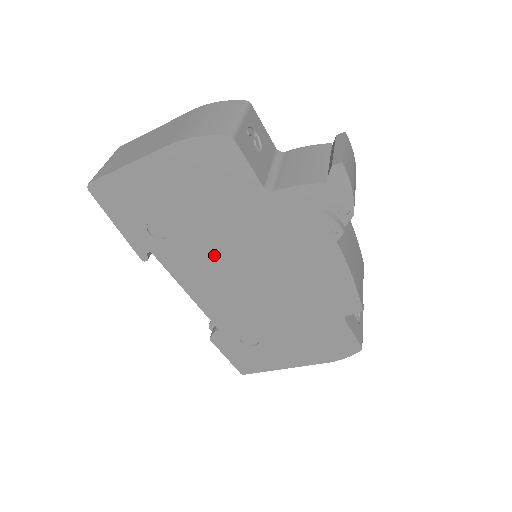
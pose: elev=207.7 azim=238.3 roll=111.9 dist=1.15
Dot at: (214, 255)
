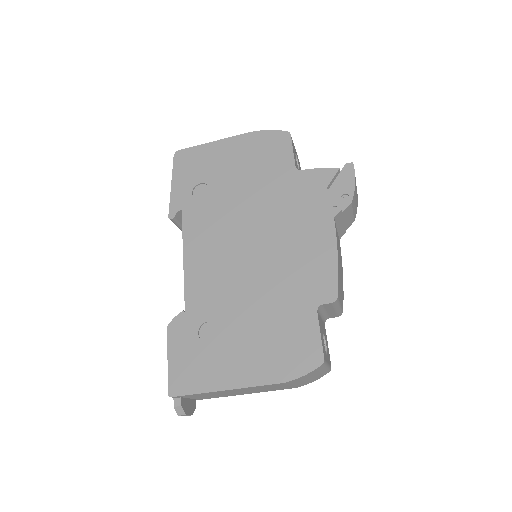
Dot at: (231, 219)
